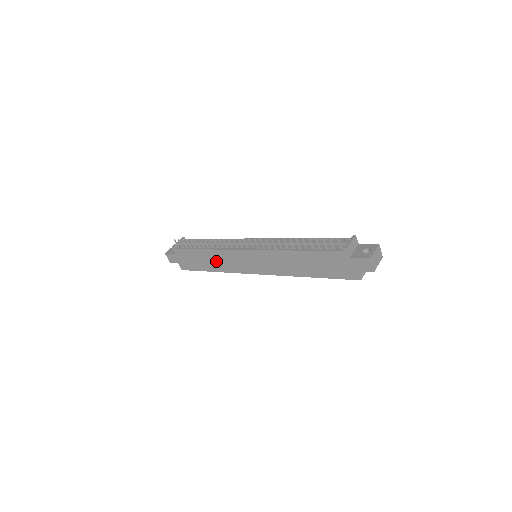
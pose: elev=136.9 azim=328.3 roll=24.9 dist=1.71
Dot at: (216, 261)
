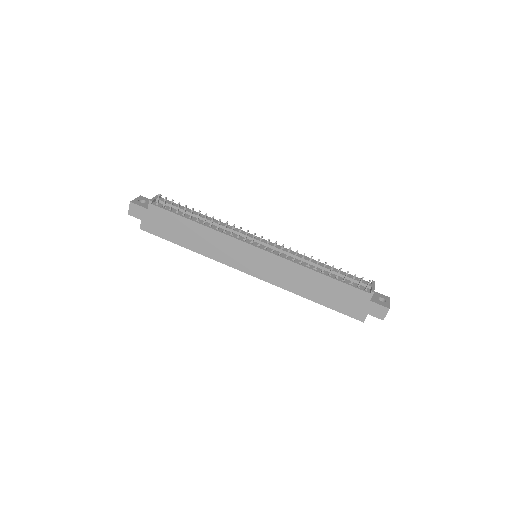
Dot at: (204, 241)
